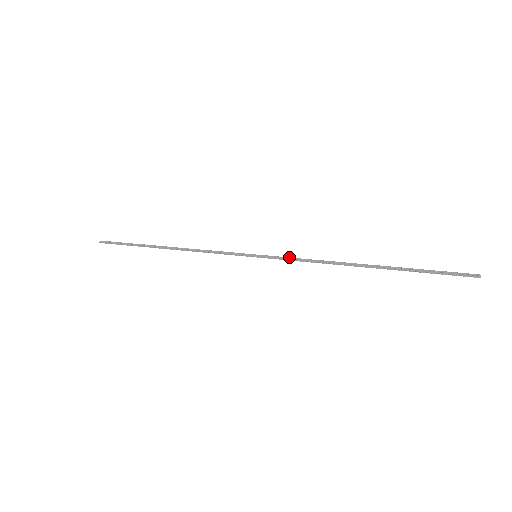
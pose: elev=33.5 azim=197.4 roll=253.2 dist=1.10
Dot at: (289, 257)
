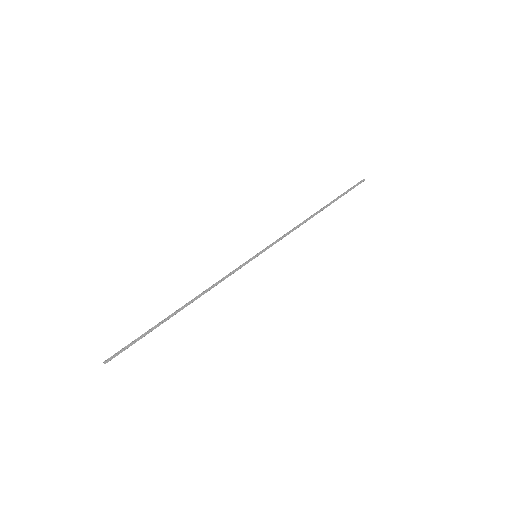
Dot at: (278, 240)
